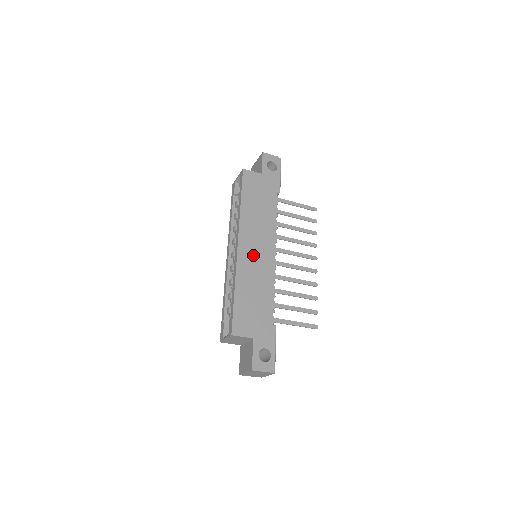
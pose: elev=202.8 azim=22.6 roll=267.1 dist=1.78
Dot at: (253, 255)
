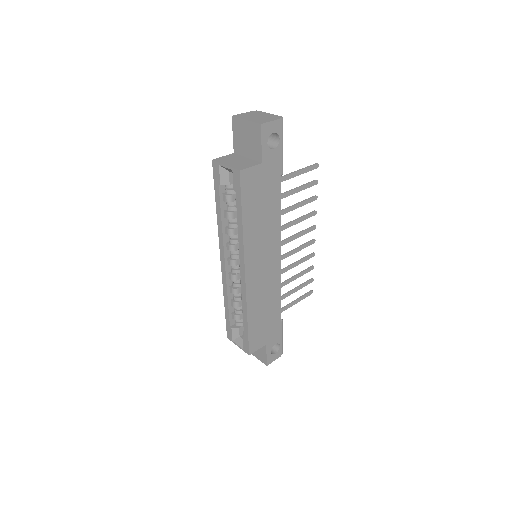
Dot at: (260, 274)
